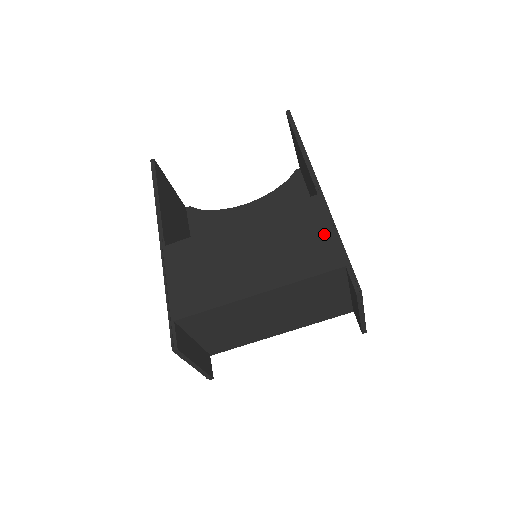
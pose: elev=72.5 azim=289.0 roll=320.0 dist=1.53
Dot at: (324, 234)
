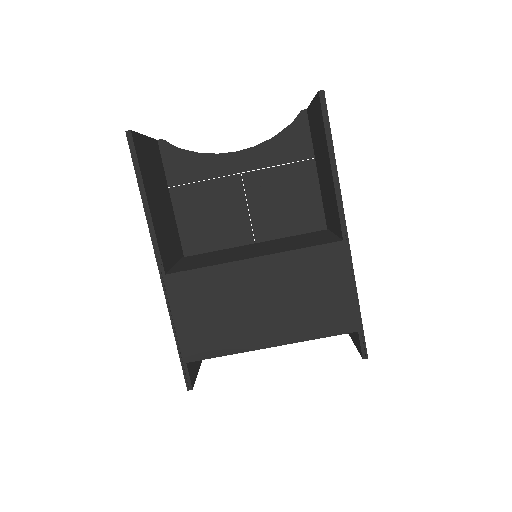
Dot at: (343, 293)
